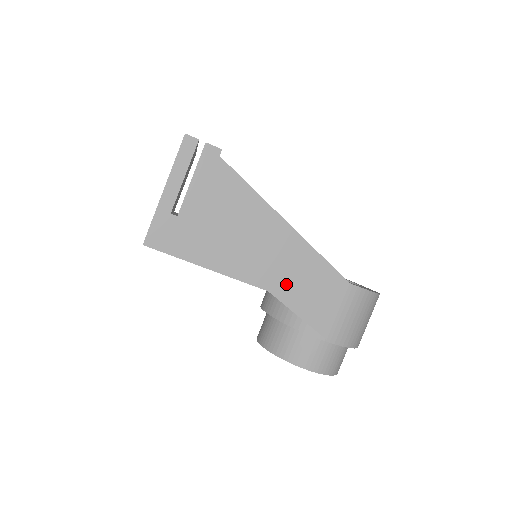
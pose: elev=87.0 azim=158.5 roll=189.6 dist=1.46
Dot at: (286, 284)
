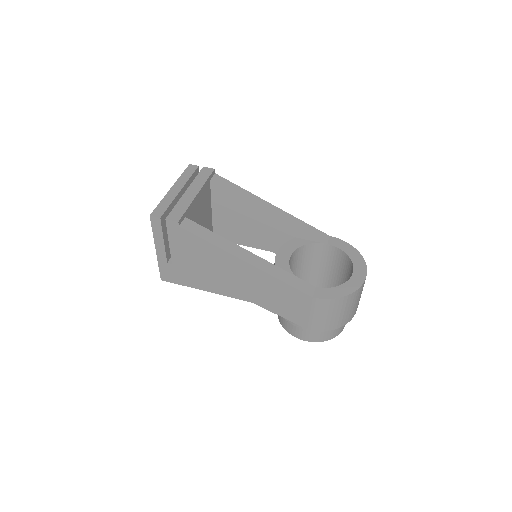
Dot at: (263, 298)
